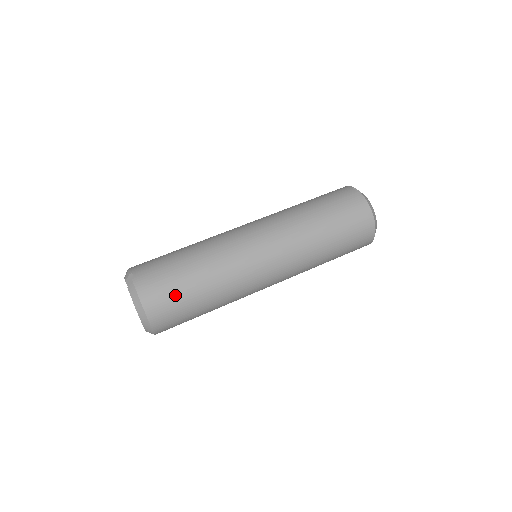
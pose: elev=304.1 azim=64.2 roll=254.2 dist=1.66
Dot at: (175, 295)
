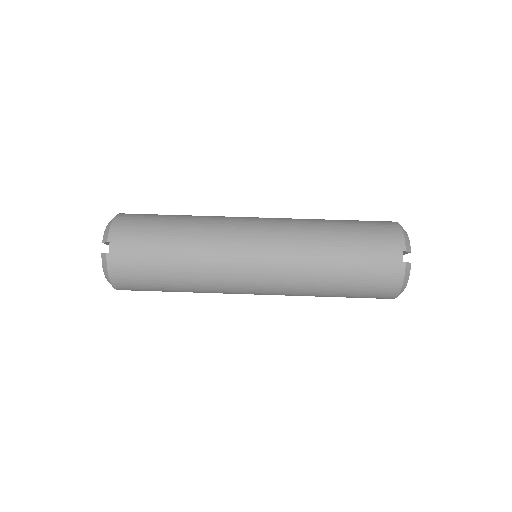
Dot at: (146, 284)
